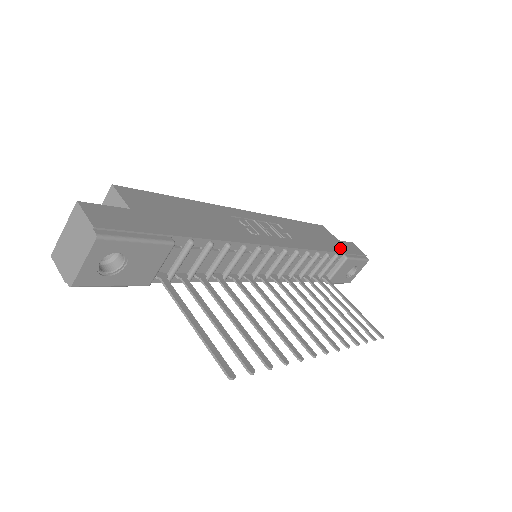
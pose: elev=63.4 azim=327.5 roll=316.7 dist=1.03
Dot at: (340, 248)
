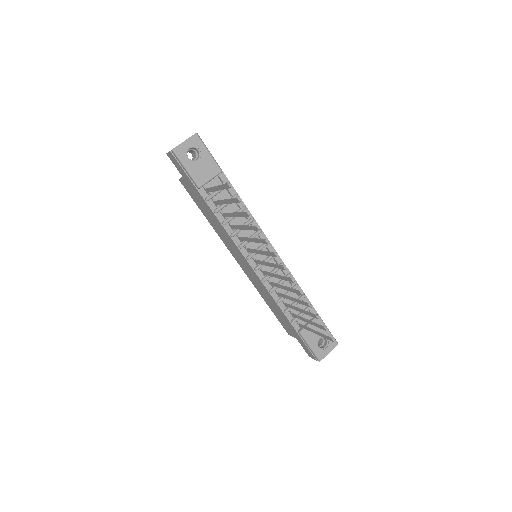
Dot at: occluded
